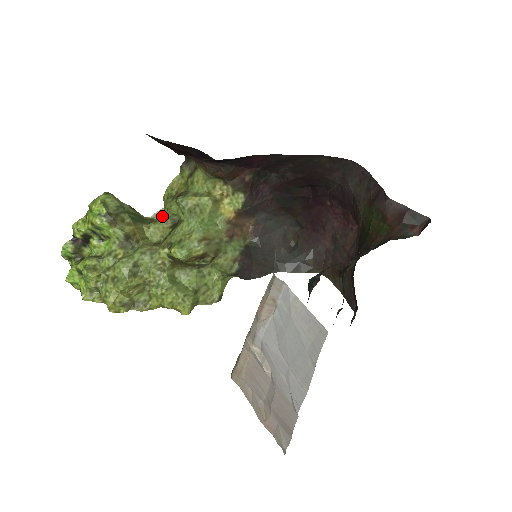
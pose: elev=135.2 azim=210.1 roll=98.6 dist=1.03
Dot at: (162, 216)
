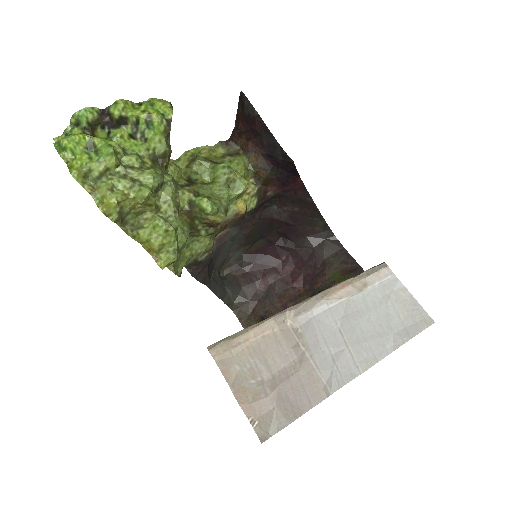
Dot at: occluded
